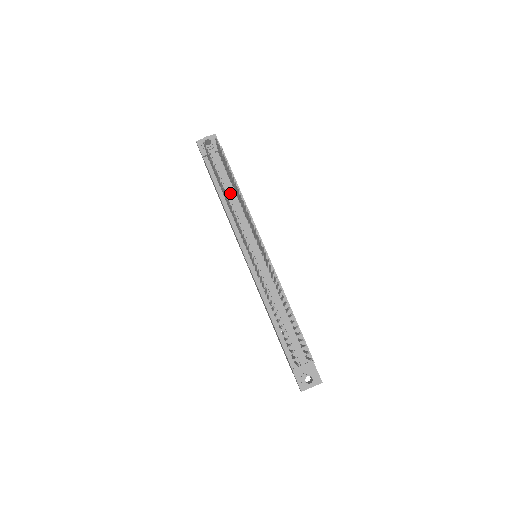
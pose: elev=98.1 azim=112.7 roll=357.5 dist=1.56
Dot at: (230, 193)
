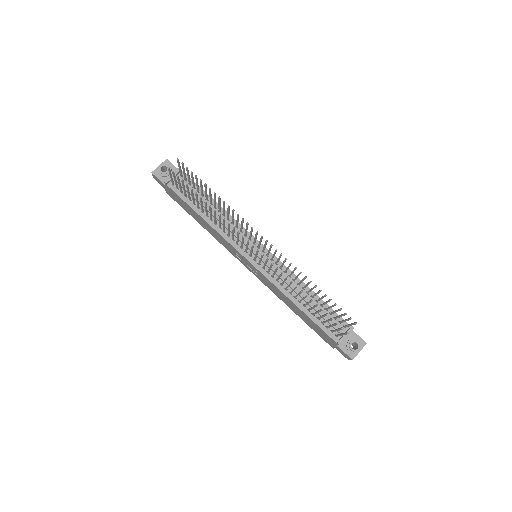
Dot at: (208, 207)
